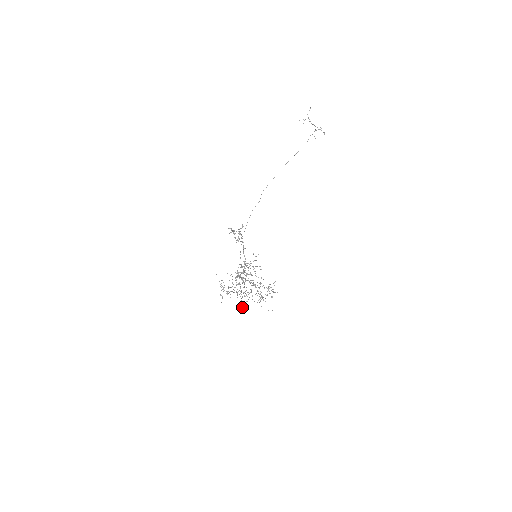
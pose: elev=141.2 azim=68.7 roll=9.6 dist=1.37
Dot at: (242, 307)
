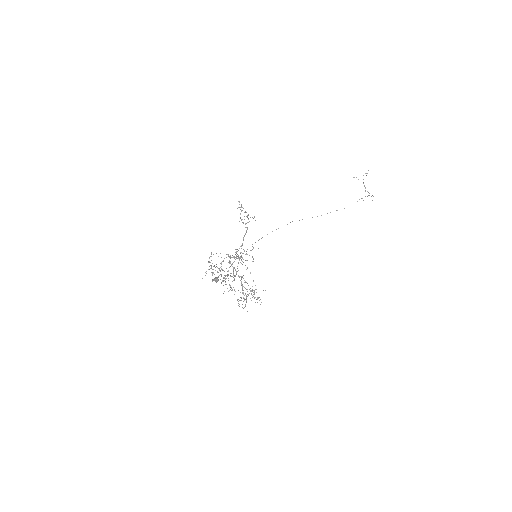
Dot at: (217, 279)
